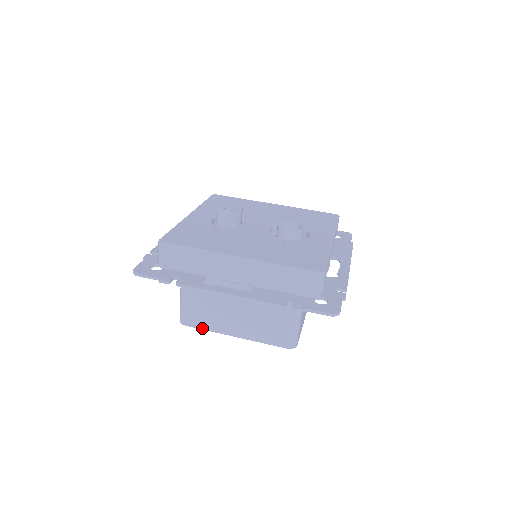
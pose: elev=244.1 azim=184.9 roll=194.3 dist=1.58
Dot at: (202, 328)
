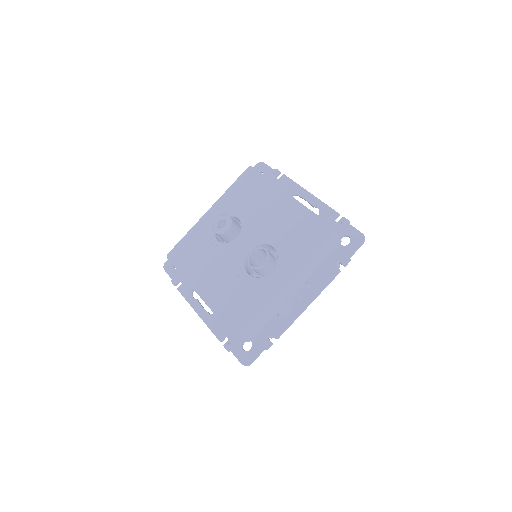
Dot at: occluded
